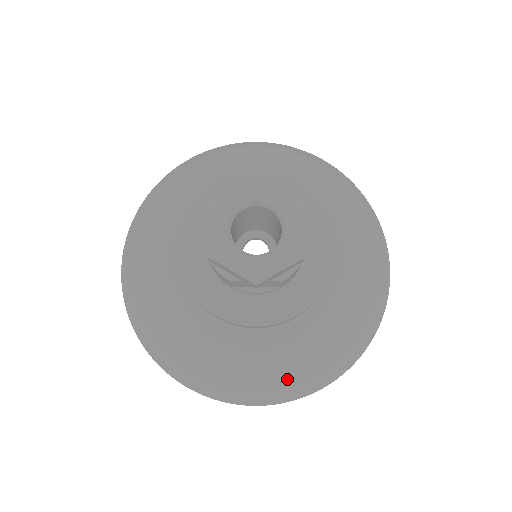
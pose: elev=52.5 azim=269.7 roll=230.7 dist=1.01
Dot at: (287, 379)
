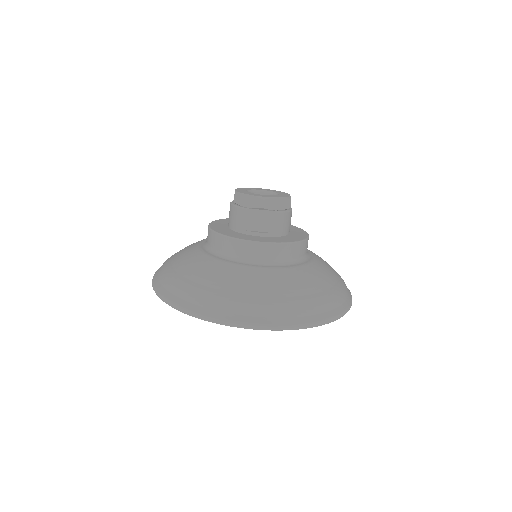
Dot at: (281, 298)
